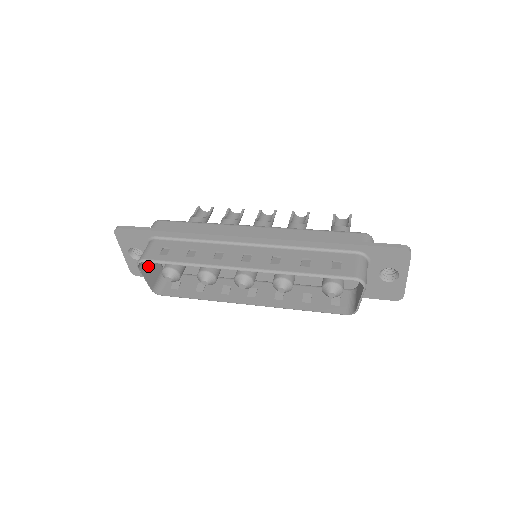
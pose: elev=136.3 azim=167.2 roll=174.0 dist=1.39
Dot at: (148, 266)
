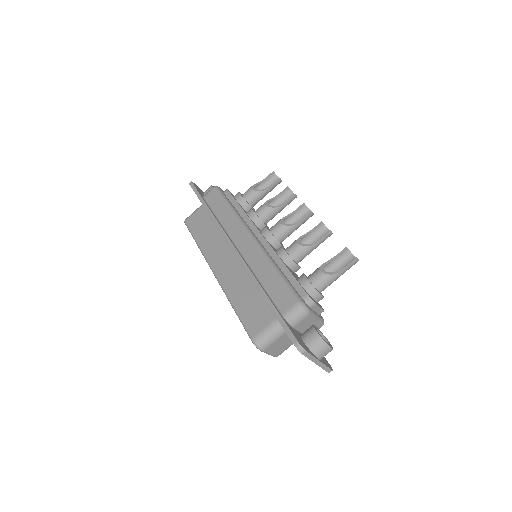
Dot at: occluded
